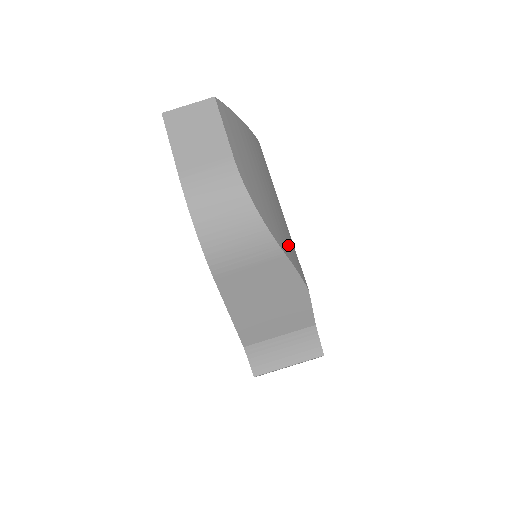
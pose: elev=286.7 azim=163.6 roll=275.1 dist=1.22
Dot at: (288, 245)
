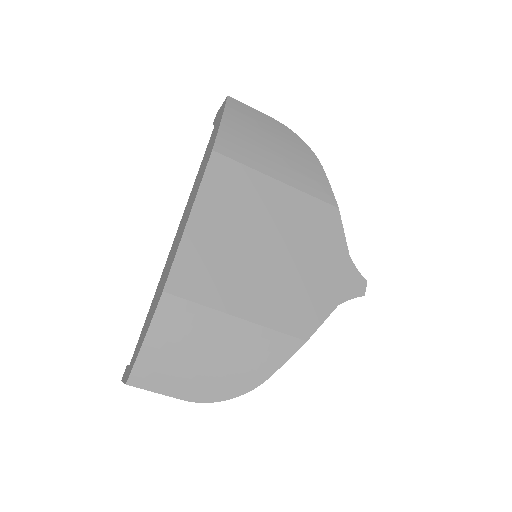
Dot at: (265, 357)
